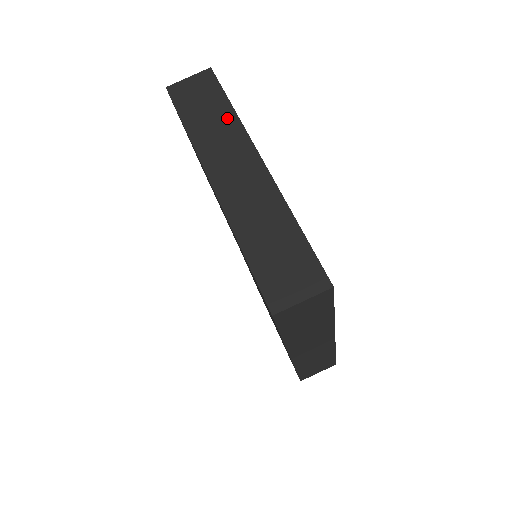
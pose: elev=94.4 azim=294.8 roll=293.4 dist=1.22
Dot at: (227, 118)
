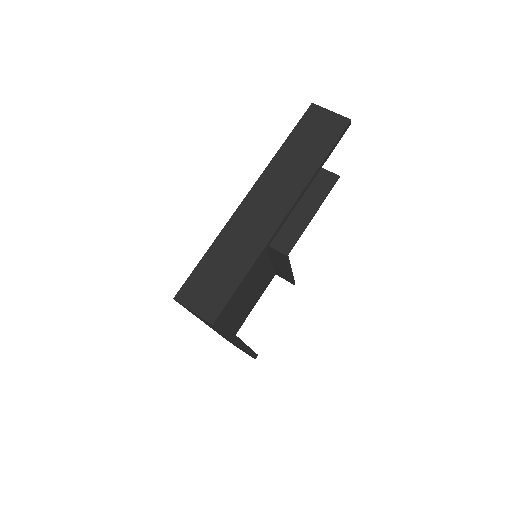
Dot at: (309, 166)
